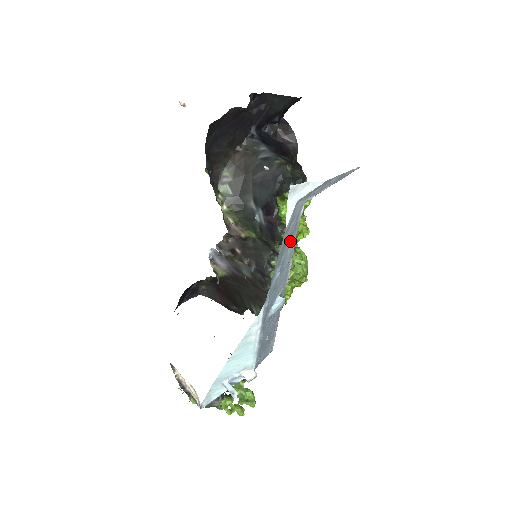
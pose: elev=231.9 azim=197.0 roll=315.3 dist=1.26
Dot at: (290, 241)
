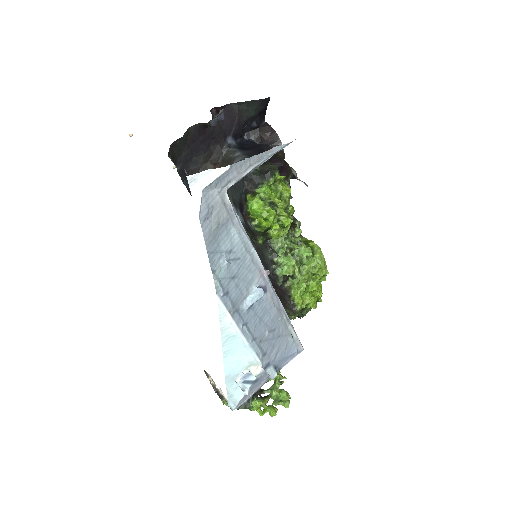
Dot at: (229, 230)
